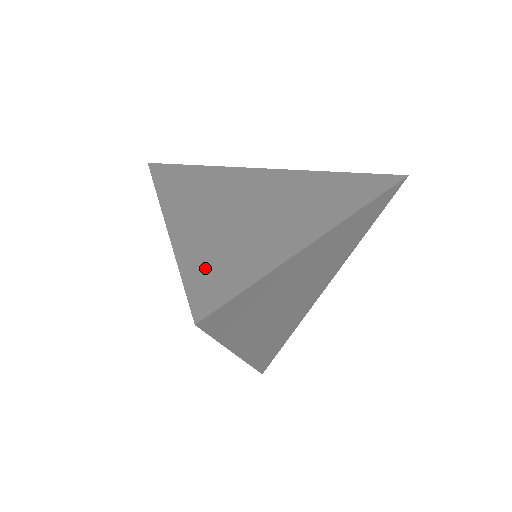
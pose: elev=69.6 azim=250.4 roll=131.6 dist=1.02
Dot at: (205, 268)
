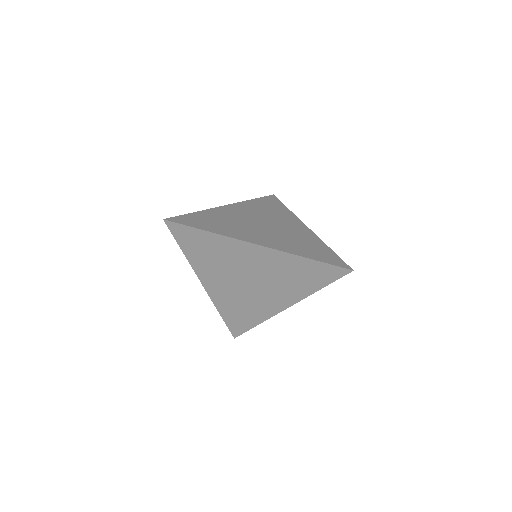
Dot at: (200, 217)
